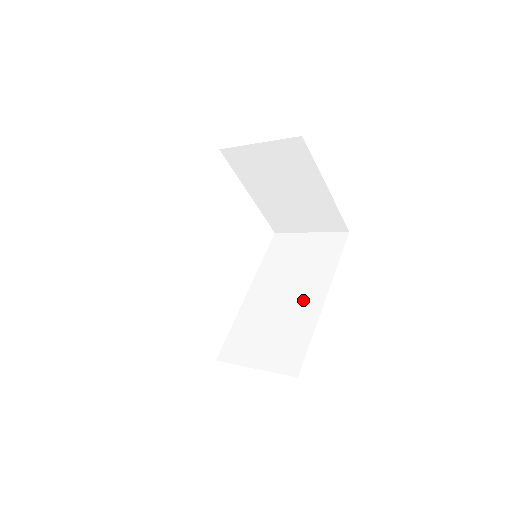
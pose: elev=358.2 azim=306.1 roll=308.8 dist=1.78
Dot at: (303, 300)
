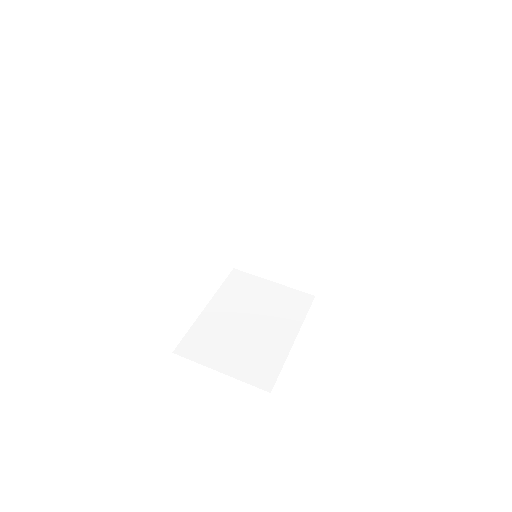
Dot at: (305, 230)
